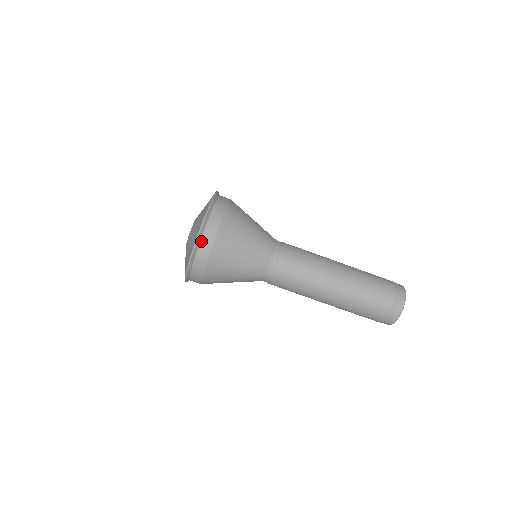
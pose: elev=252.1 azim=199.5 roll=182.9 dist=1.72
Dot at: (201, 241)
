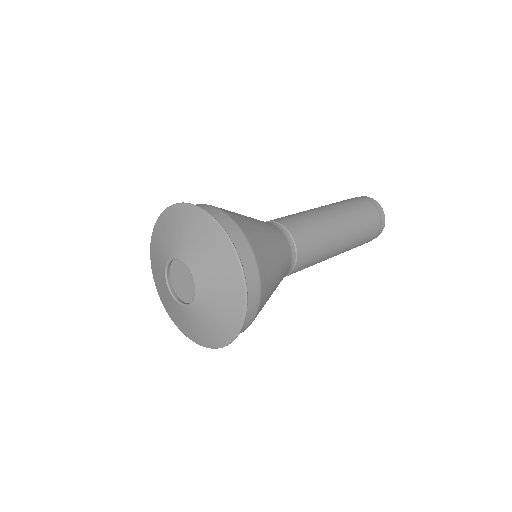
Dot at: occluded
